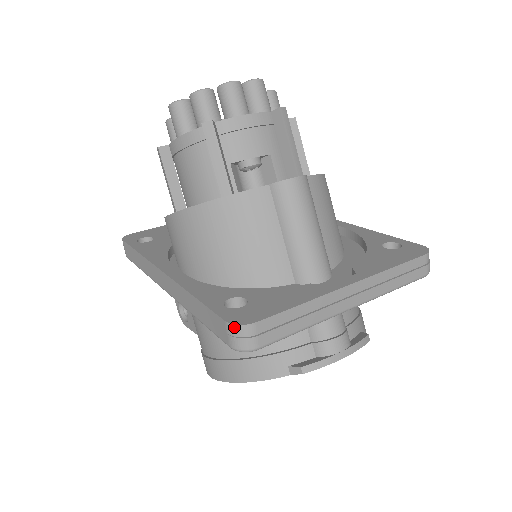
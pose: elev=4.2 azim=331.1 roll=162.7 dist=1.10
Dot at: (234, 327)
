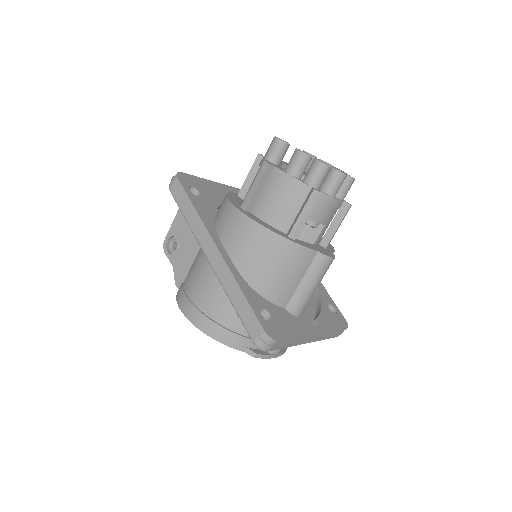
Dot at: (267, 337)
